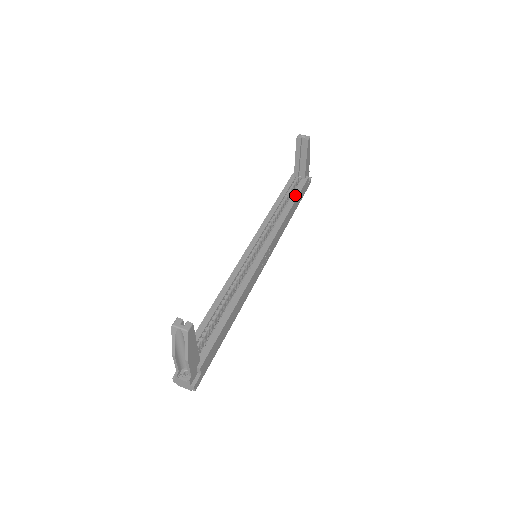
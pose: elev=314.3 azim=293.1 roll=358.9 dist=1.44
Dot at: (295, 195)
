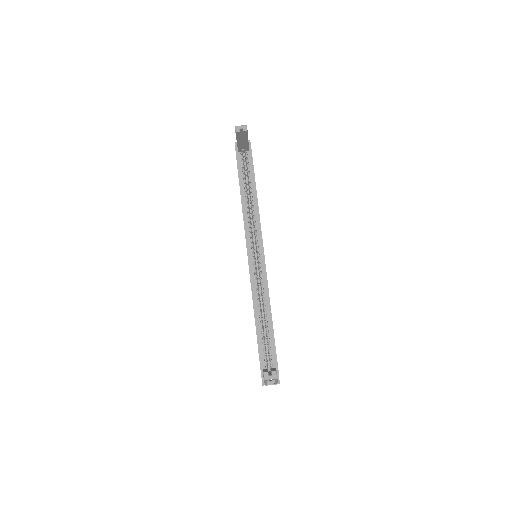
Dot at: (252, 176)
